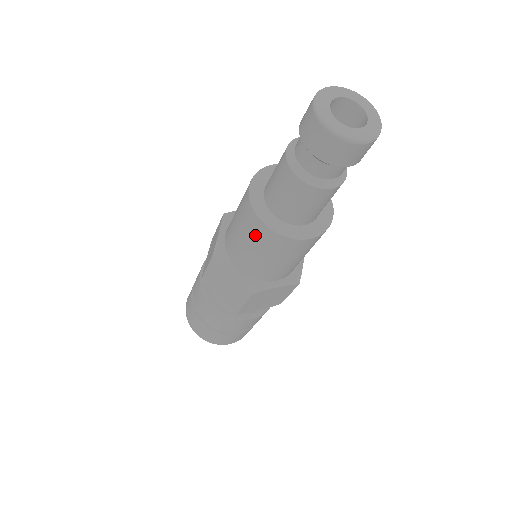
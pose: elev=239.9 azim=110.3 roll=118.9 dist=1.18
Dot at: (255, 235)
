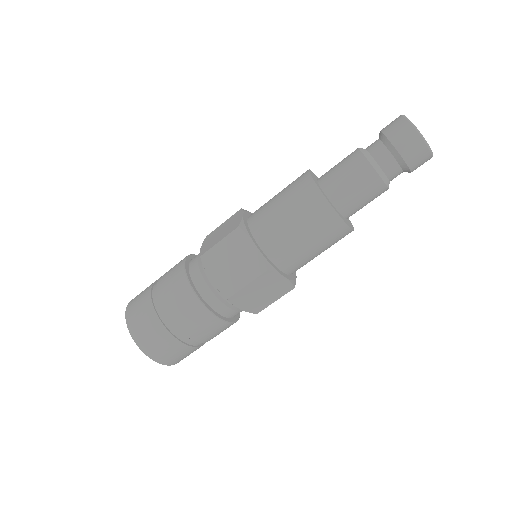
Dot at: (306, 207)
